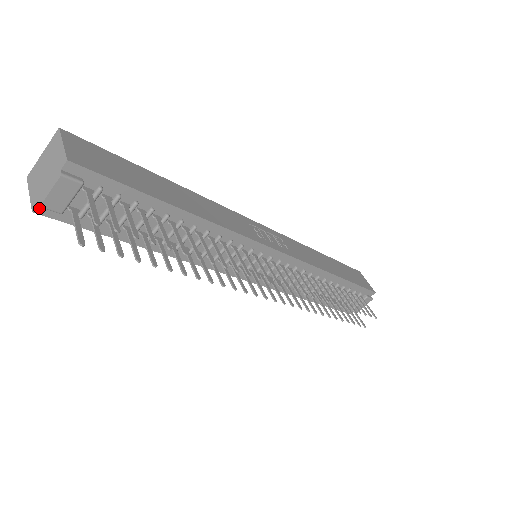
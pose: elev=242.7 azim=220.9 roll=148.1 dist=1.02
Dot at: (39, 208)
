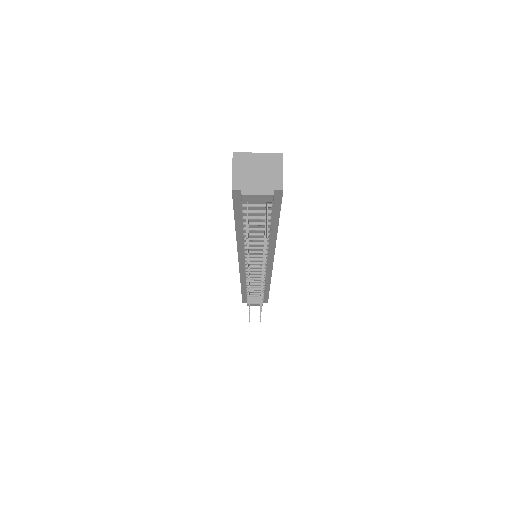
Dot at: (237, 191)
